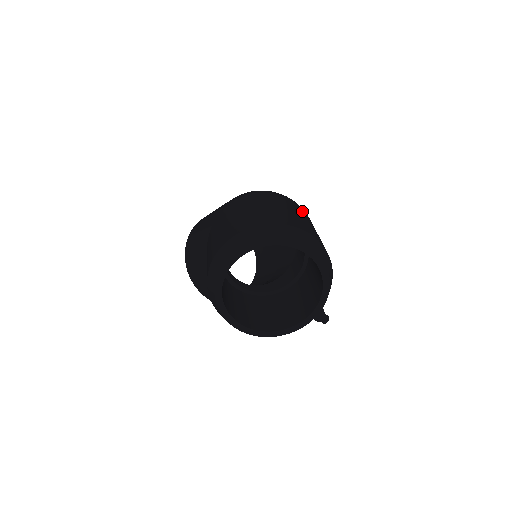
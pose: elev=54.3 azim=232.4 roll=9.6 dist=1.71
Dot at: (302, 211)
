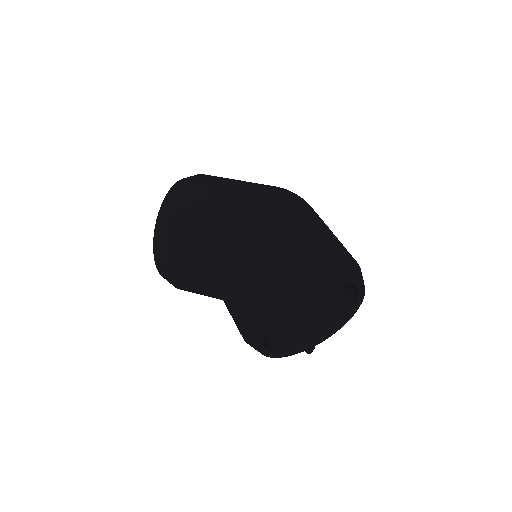
Dot at: occluded
